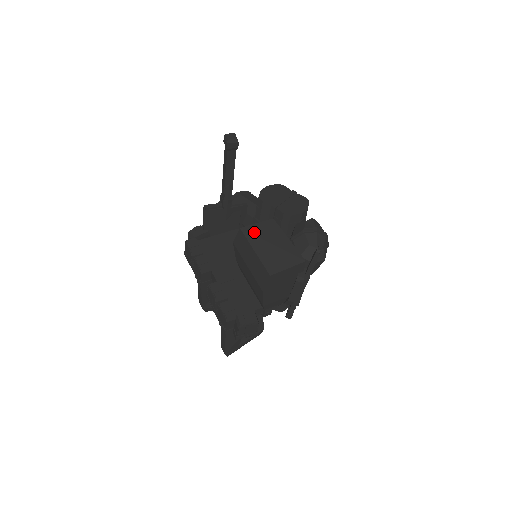
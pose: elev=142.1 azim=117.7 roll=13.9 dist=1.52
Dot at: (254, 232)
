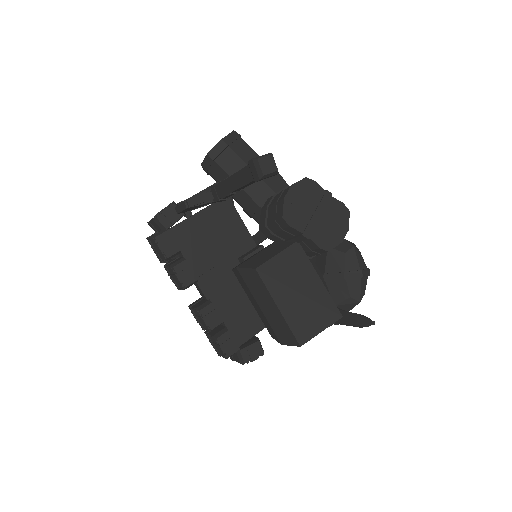
Dot at: (275, 274)
